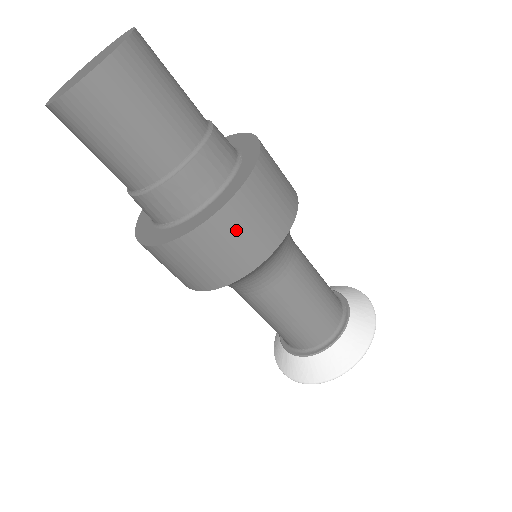
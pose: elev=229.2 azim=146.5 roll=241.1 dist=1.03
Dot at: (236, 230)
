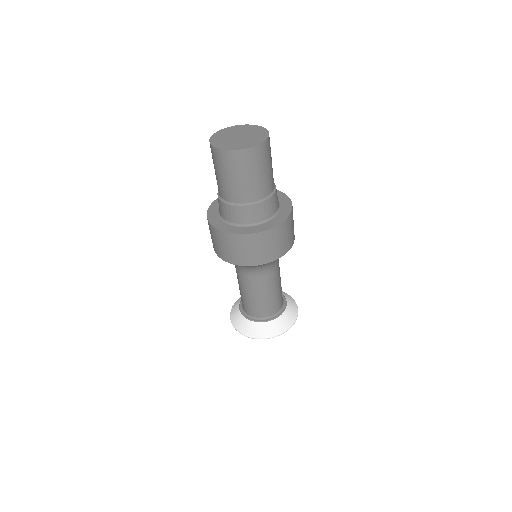
Dot at: (270, 241)
